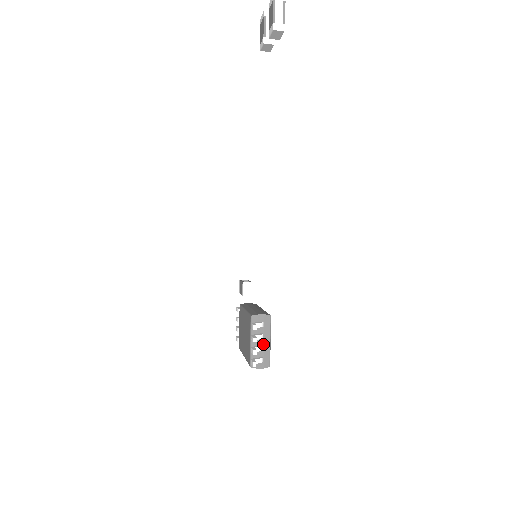
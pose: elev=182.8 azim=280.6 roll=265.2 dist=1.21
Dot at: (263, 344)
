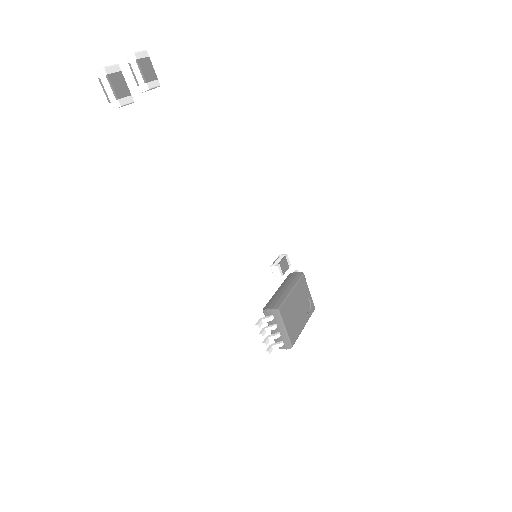
Dot at: (279, 332)
